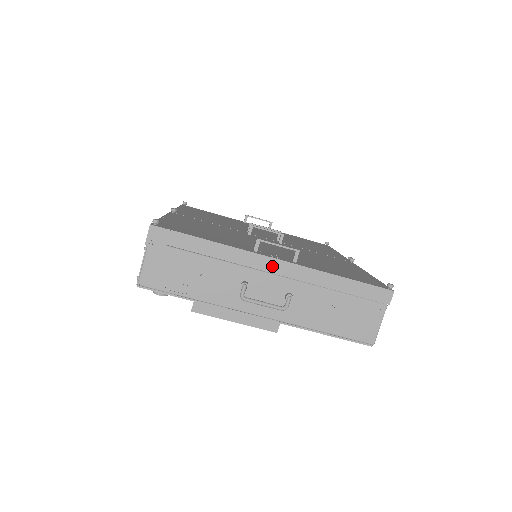
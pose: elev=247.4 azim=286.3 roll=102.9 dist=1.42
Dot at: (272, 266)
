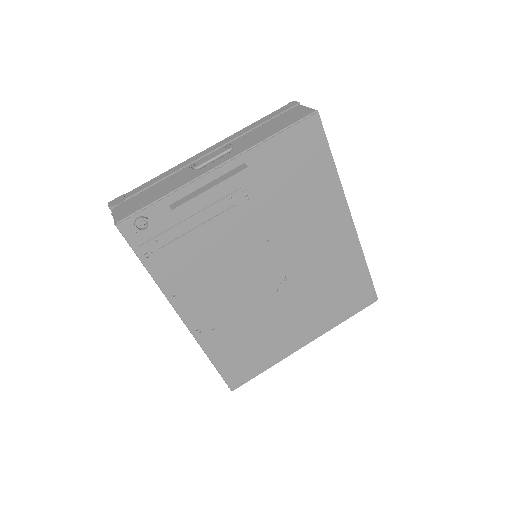
Dot at: (204, 153)
